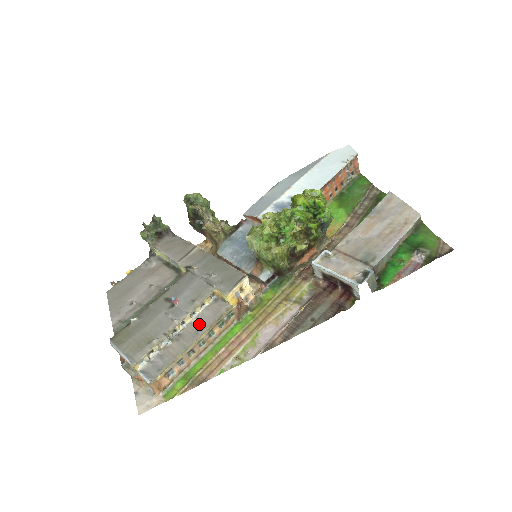
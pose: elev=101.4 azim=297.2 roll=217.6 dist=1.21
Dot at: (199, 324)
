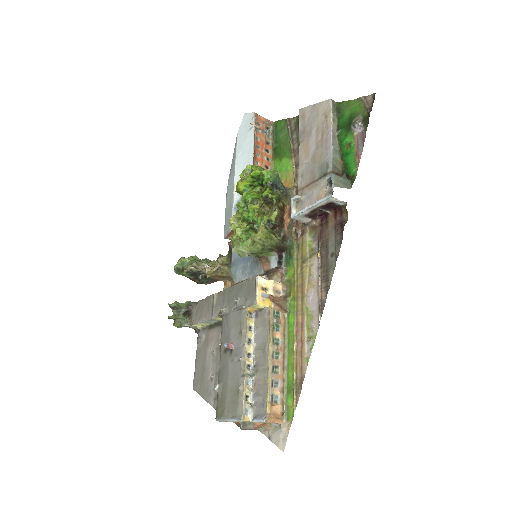
Dot at: (260, 344)
